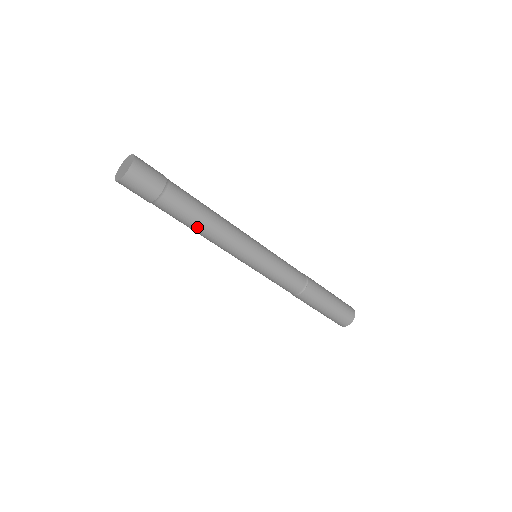
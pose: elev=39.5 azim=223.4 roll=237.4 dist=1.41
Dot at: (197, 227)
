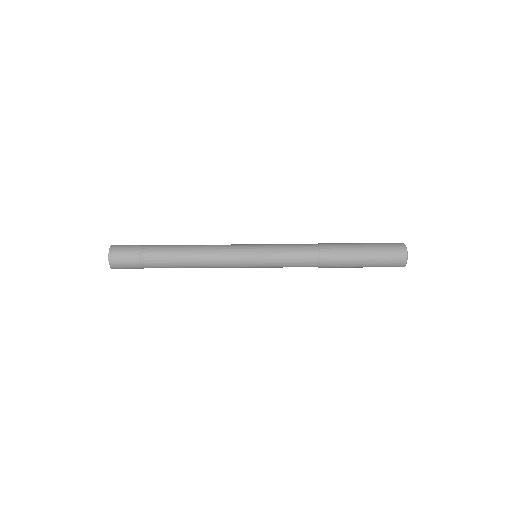
Dot at: (183, 262)
